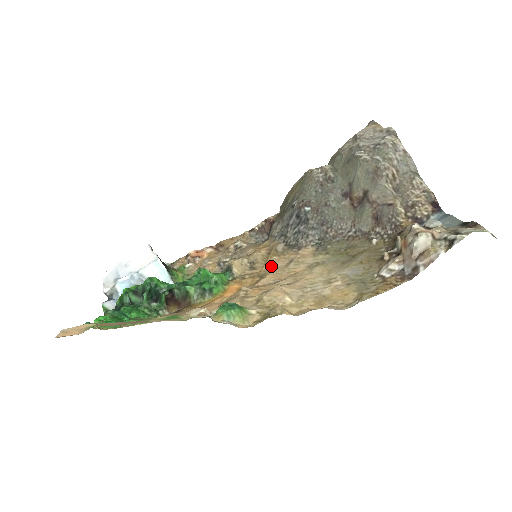
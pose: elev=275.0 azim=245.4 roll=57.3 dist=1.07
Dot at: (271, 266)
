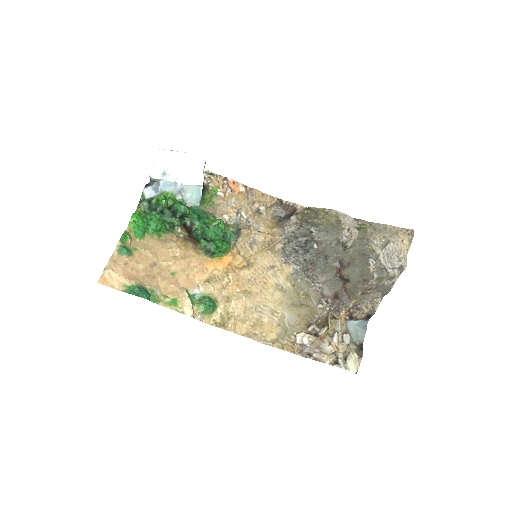
Dot at: (261, 258)
